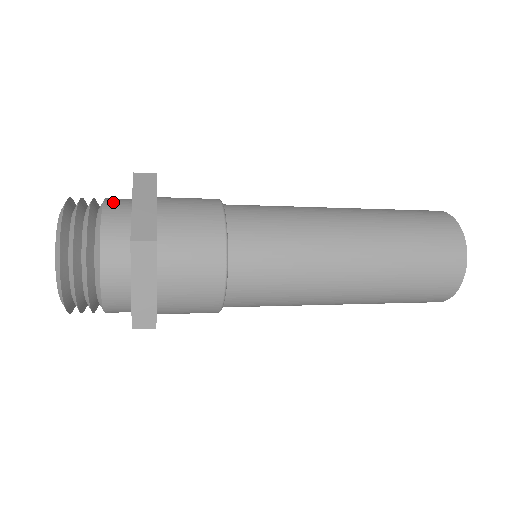
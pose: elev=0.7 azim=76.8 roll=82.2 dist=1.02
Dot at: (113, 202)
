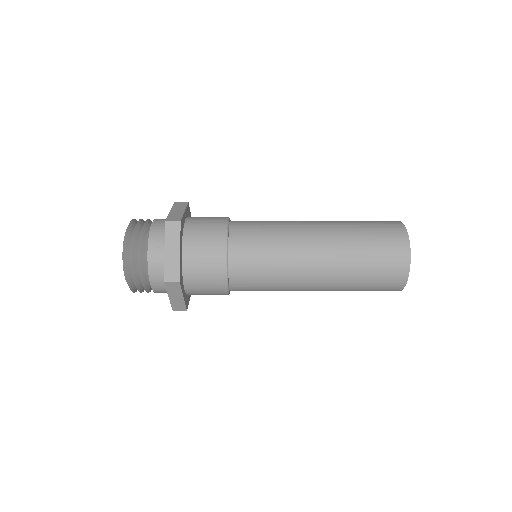
Dot at: (155, 237)
